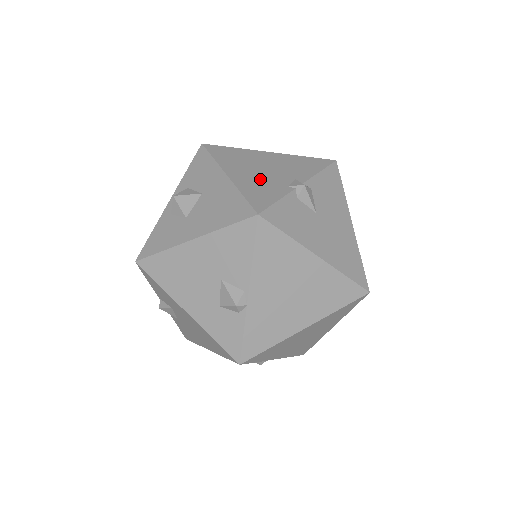
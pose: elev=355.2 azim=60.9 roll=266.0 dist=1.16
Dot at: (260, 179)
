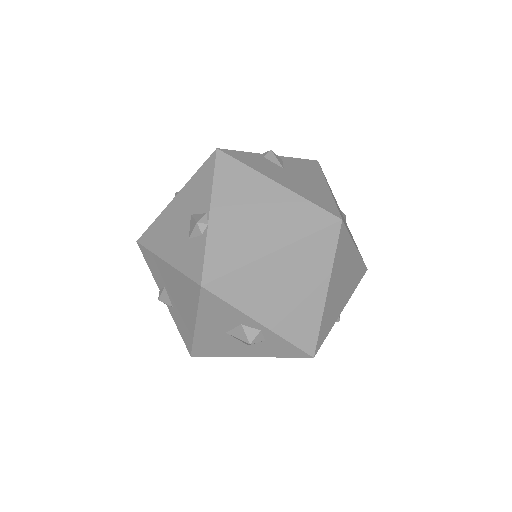
Dot at: occluded
